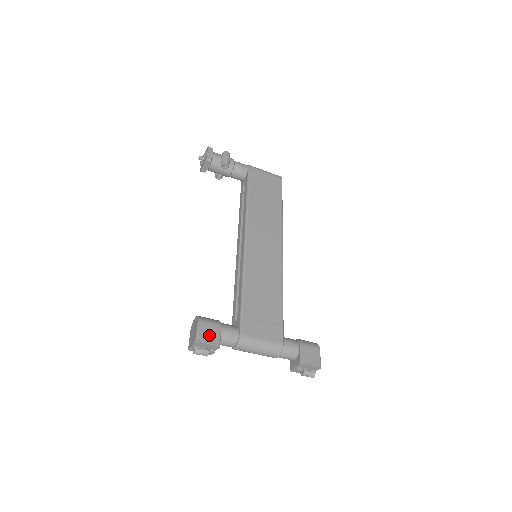
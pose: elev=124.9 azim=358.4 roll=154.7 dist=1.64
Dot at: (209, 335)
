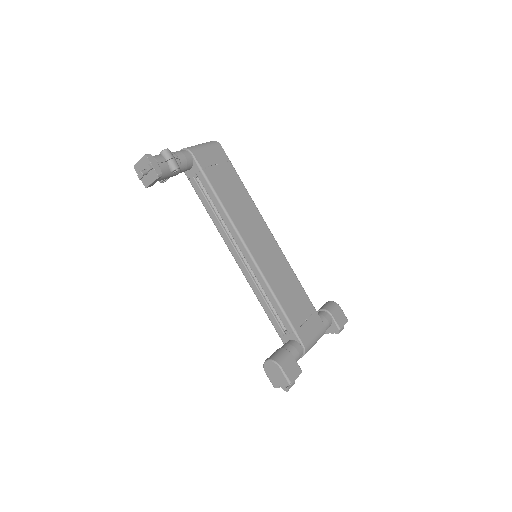
Dot at: (293, 370)
